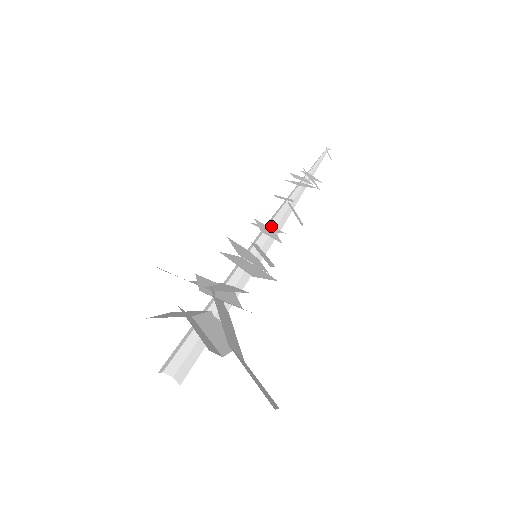
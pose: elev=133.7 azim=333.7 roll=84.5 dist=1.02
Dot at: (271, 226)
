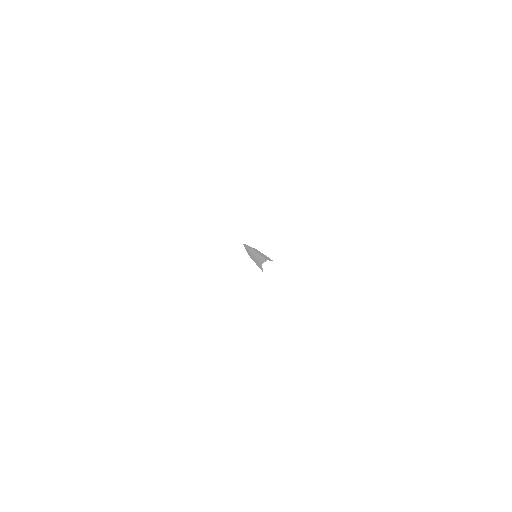
Dot at: occluded
